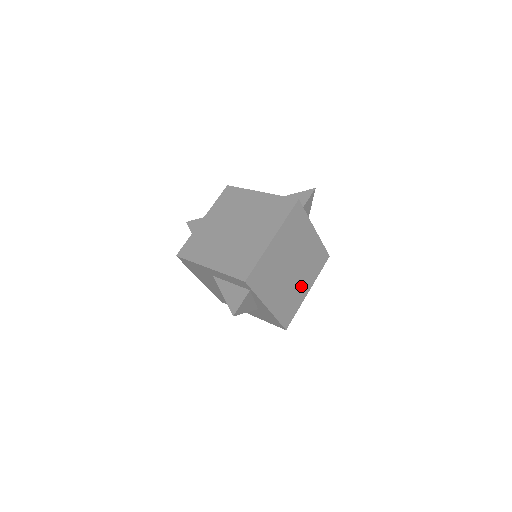
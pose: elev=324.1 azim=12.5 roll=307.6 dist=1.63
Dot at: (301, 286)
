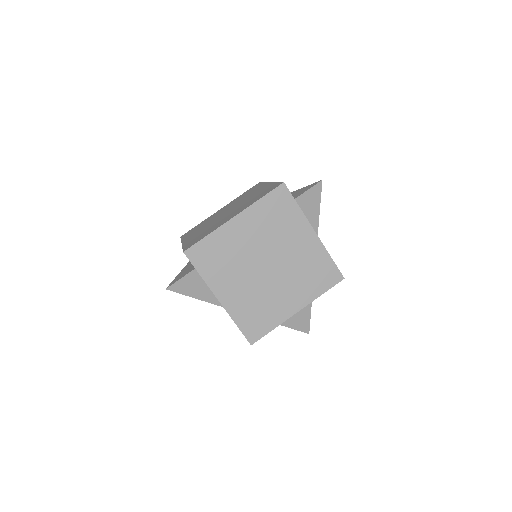
Dot at: (284, 298)
